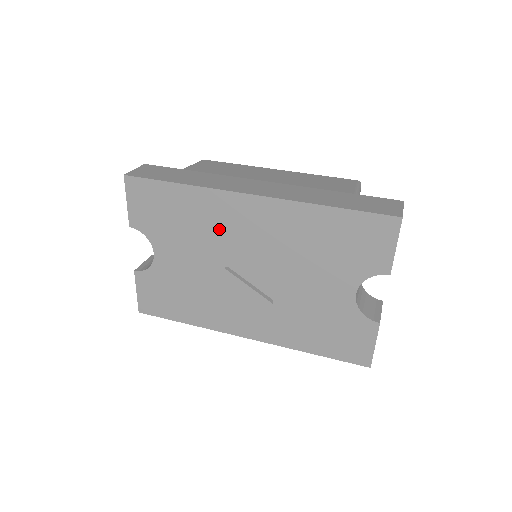
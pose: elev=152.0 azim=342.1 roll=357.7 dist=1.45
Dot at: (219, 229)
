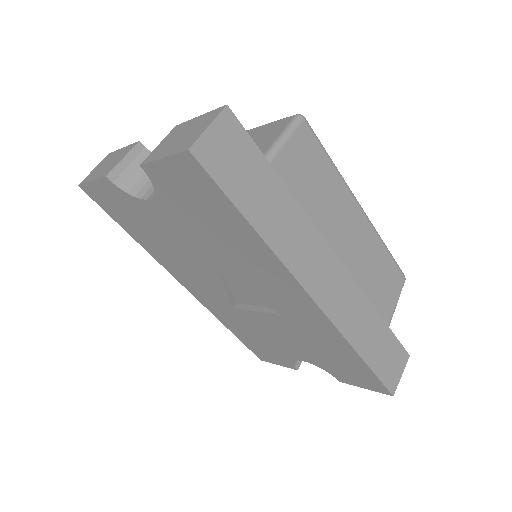
Dot at: (248, 269)
